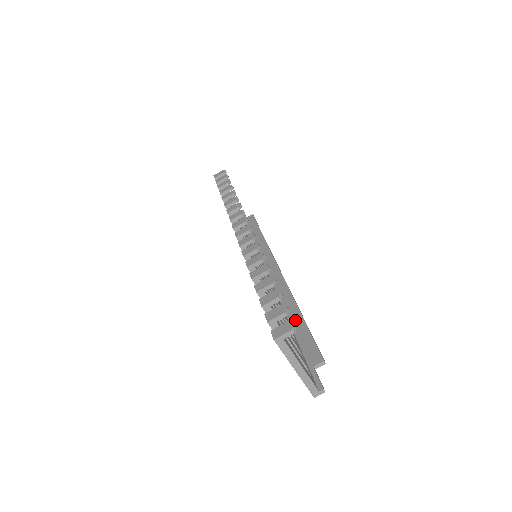
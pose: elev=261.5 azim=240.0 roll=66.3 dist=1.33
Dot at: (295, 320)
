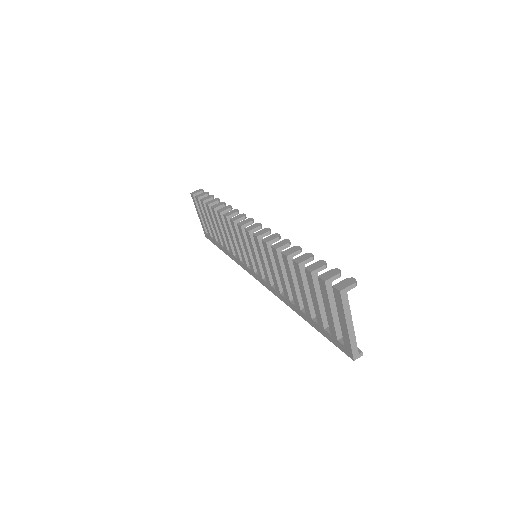
Dot at: occluded
